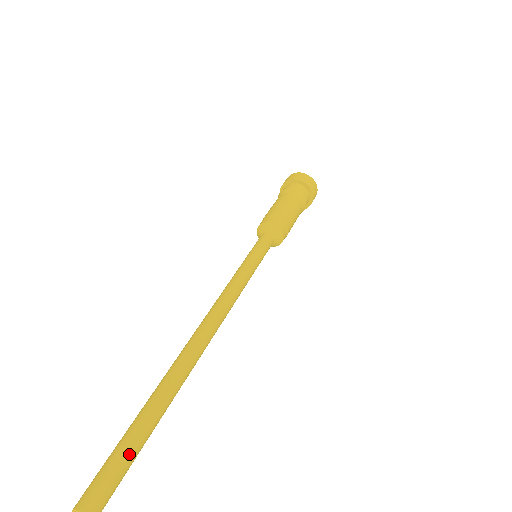
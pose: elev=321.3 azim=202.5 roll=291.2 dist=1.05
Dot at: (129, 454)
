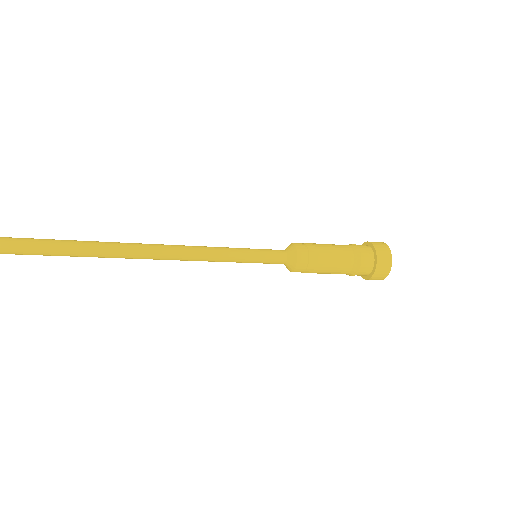
Dot at: (13, 244)
